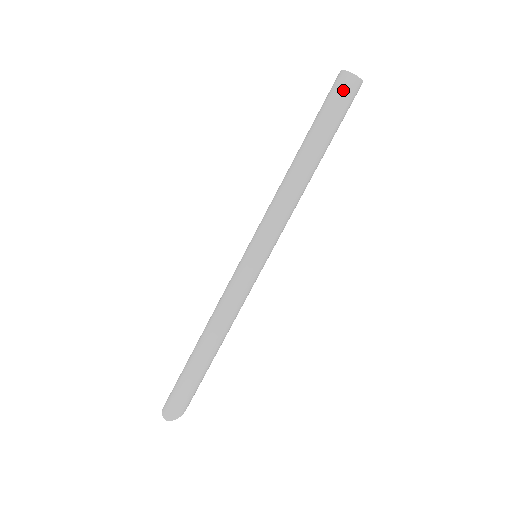
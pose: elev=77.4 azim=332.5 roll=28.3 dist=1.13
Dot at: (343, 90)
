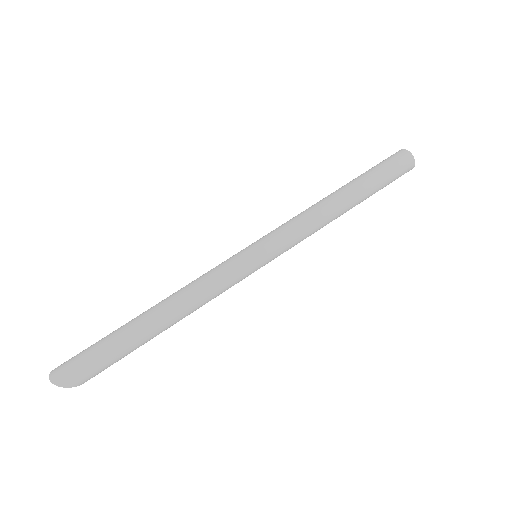
Dot at: (399, 160)
